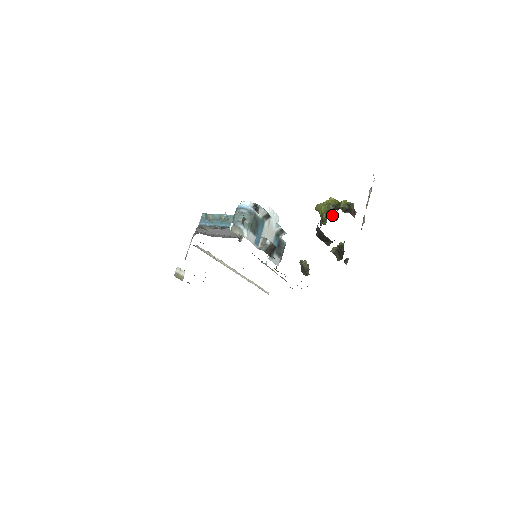
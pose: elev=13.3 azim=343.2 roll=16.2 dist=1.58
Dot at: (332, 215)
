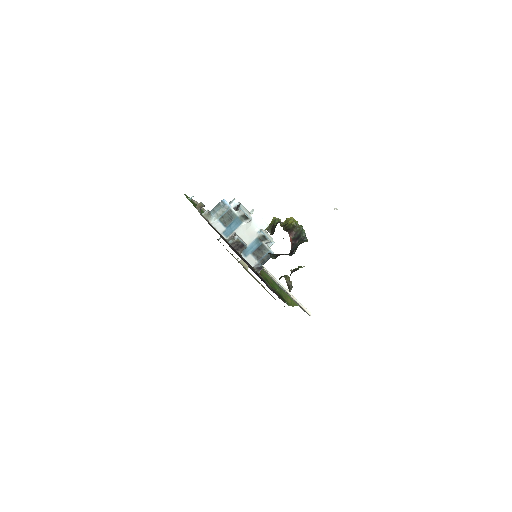
Dot at: (273, 229)
